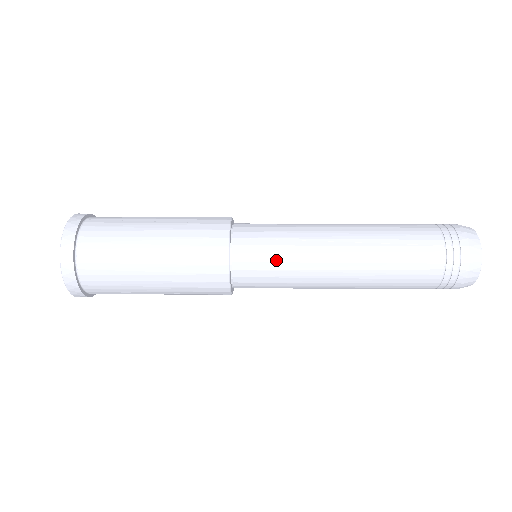
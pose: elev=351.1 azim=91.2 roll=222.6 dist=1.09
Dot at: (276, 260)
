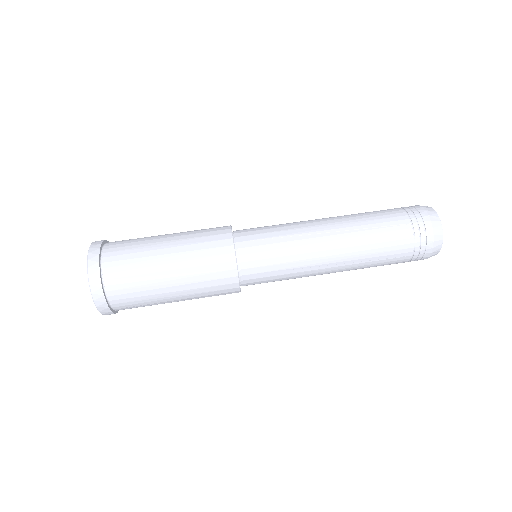
Dot at: occluded
